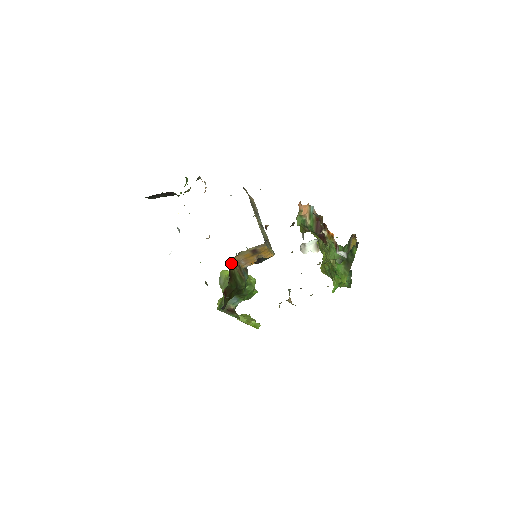
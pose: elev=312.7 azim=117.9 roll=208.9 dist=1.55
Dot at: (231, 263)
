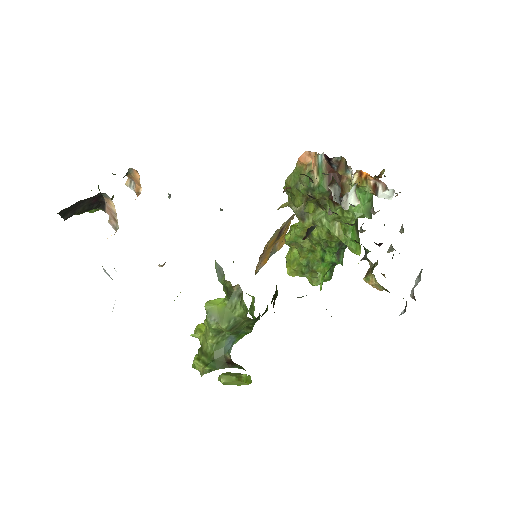
Dot at: occluded
